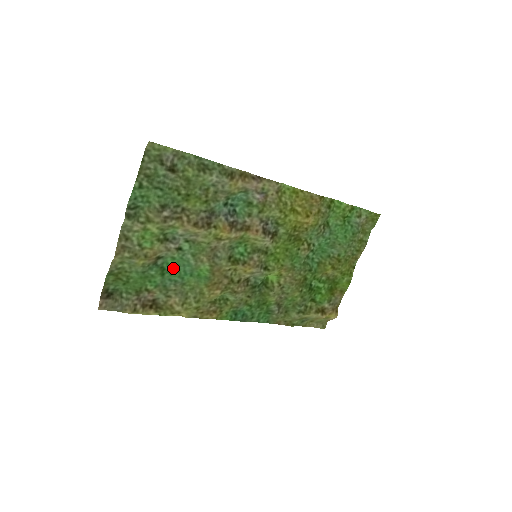
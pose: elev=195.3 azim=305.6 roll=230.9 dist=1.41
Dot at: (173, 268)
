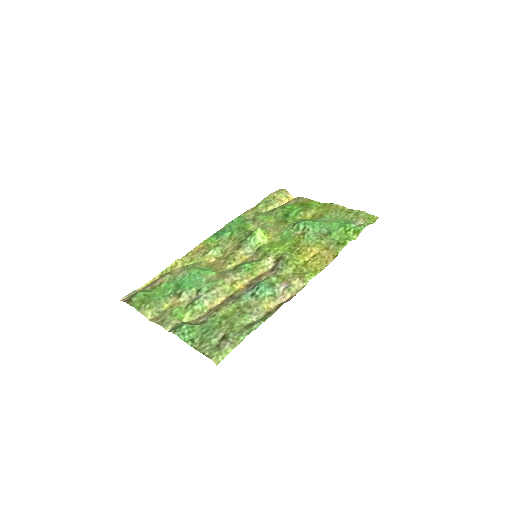
Dot at: (187, 283)
